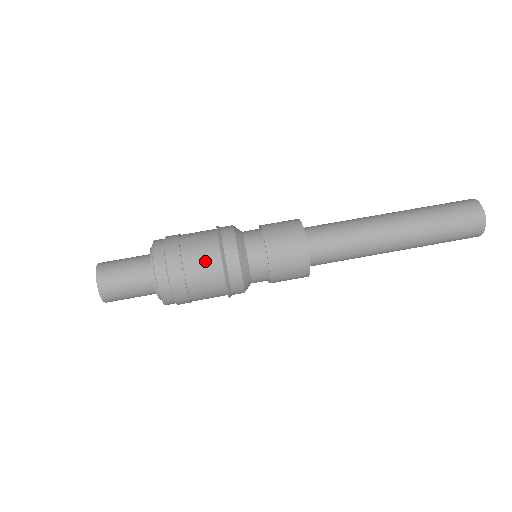
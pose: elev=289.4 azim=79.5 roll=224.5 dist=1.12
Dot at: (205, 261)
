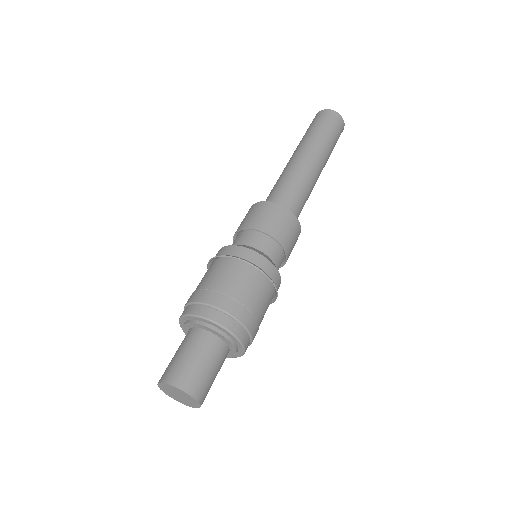
Dot at: (217, 271)
